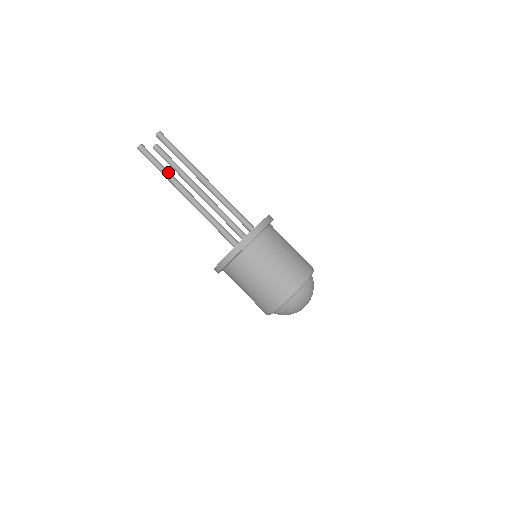
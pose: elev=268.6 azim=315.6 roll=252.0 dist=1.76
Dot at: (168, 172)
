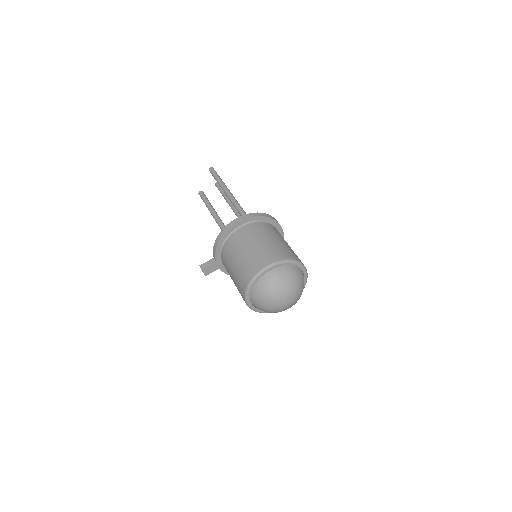
Dot at: occluded
